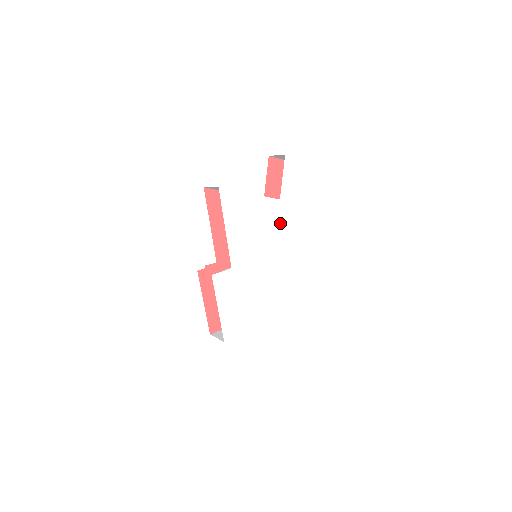
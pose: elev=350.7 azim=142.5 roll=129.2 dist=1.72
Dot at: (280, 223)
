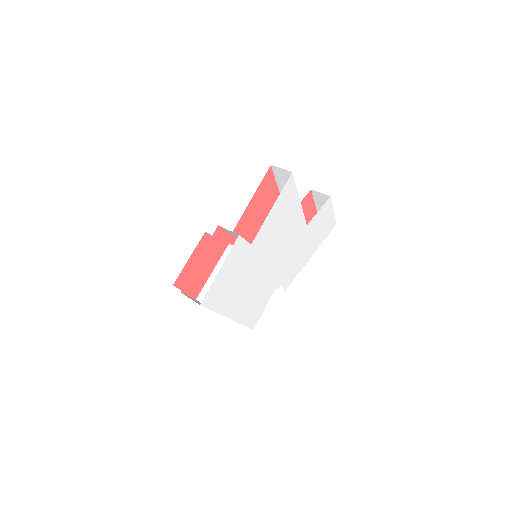
Dot at: (295, 243)
